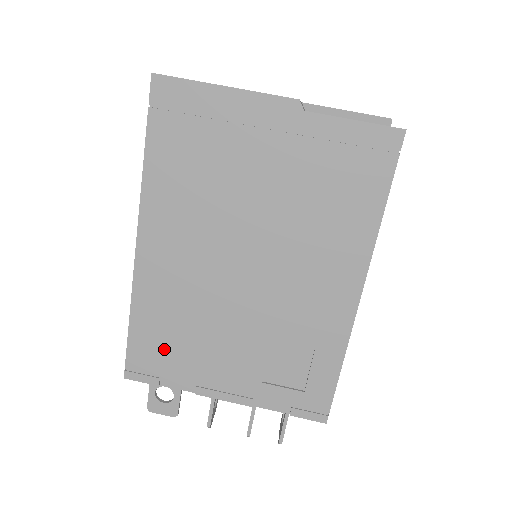
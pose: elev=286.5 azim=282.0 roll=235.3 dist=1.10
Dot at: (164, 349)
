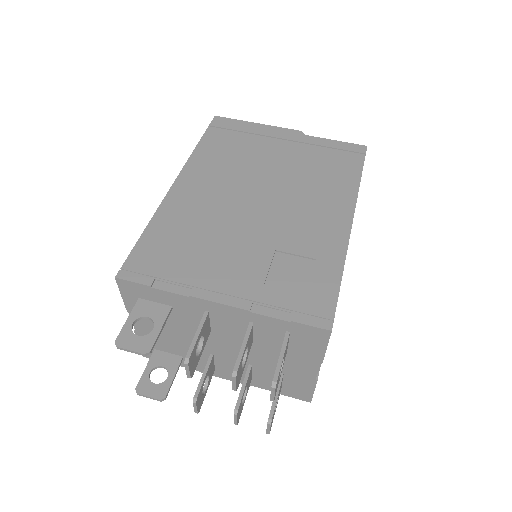
Dot at: (169, 253)
